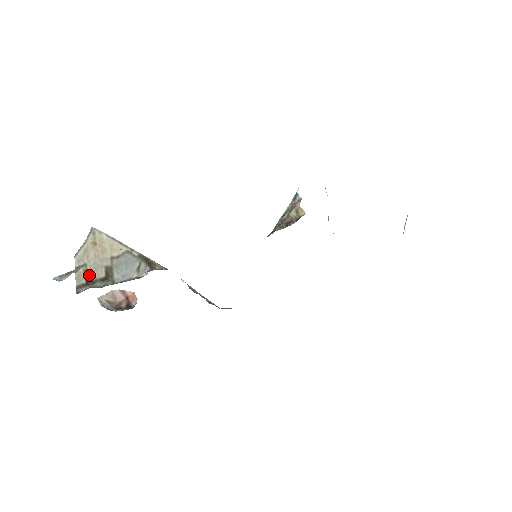
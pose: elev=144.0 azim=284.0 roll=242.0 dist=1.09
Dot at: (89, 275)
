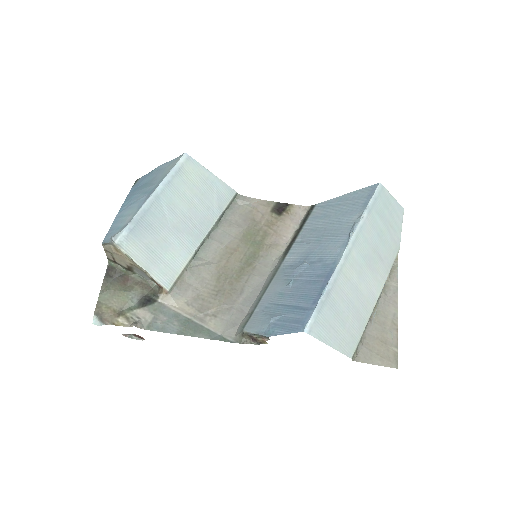
Dot at: (116, 260)
